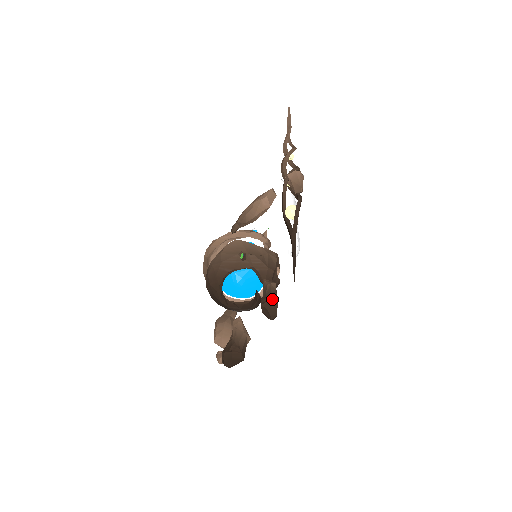
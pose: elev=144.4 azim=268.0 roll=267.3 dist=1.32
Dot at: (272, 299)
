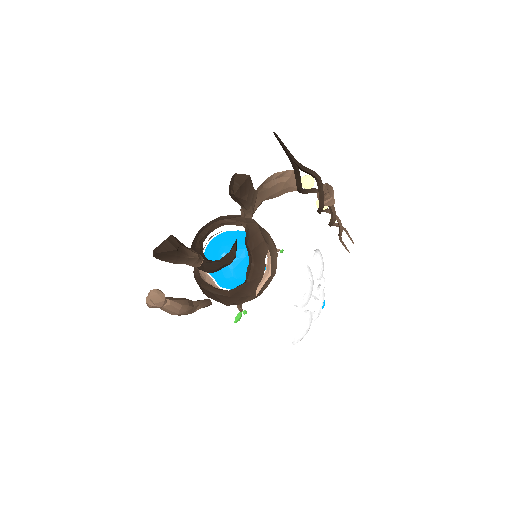
Dot at: (245, 176)
